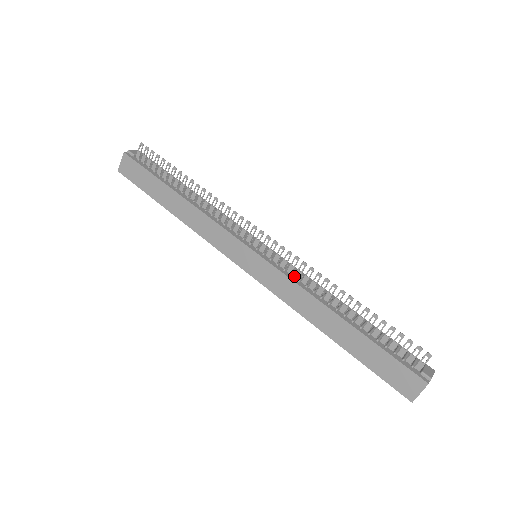
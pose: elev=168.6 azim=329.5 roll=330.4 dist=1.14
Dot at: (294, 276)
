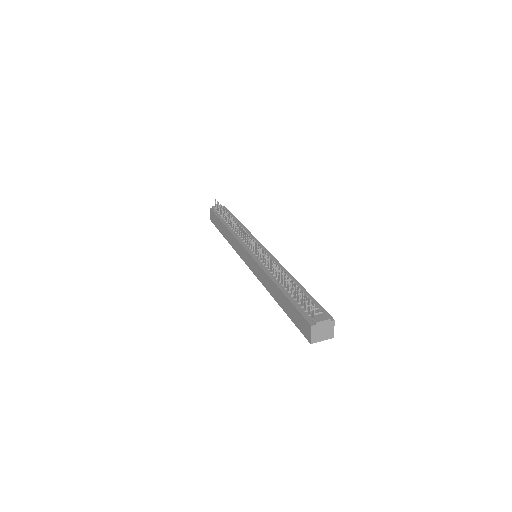
Dot at: (265, 264)
